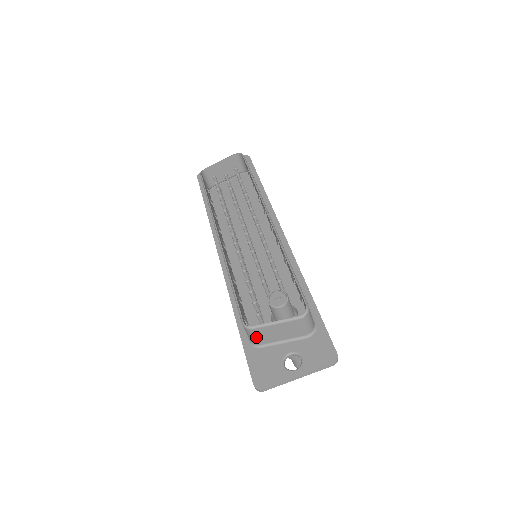
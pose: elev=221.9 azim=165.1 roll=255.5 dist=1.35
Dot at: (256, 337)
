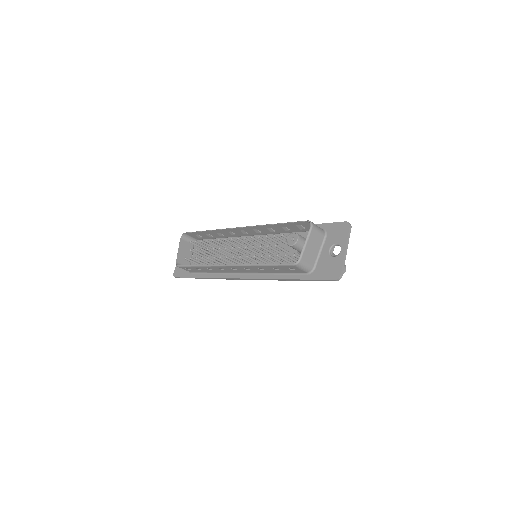
Dot at: (307, 264)
